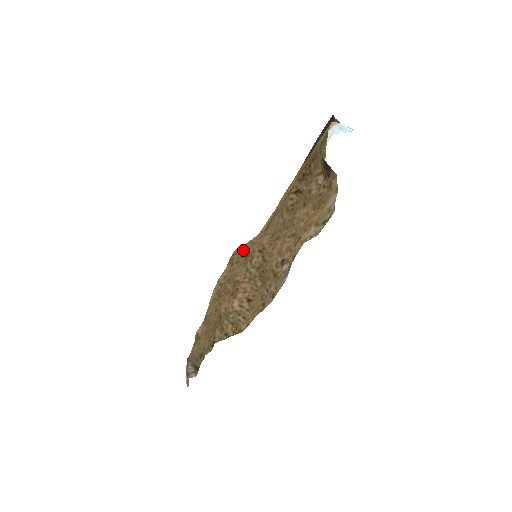
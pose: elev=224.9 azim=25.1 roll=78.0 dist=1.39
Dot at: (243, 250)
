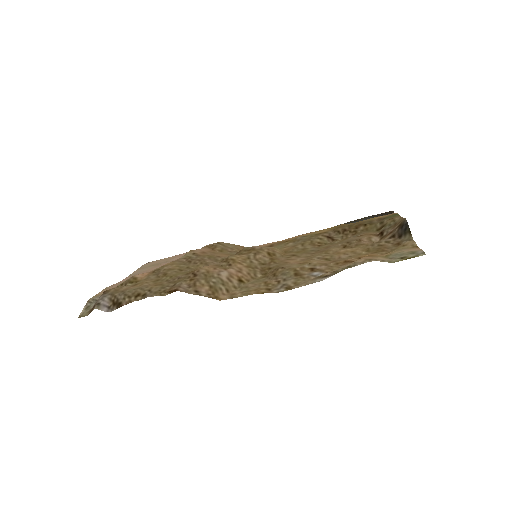
Dot at: (232, 246)
